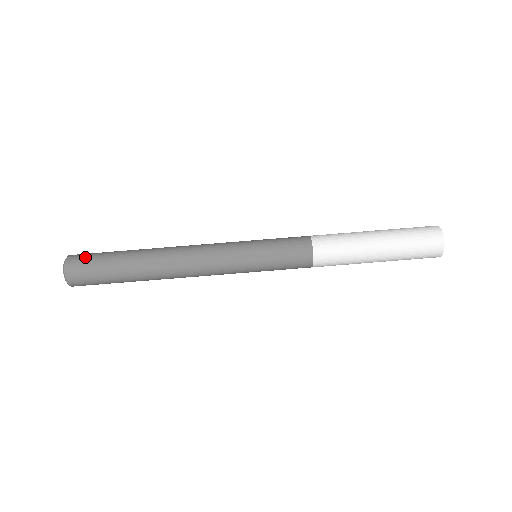
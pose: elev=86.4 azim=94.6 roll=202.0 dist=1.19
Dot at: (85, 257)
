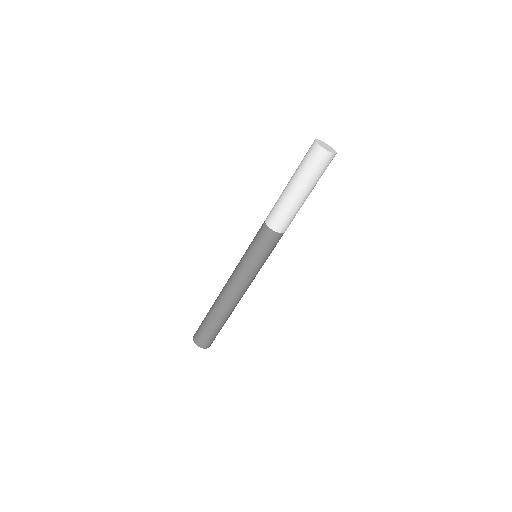
Dot at: (198, 334)
